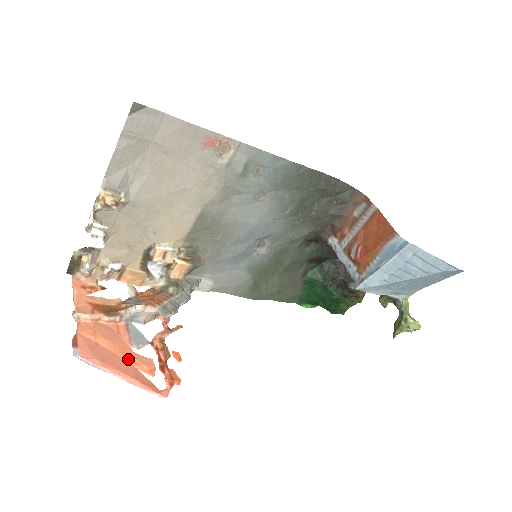
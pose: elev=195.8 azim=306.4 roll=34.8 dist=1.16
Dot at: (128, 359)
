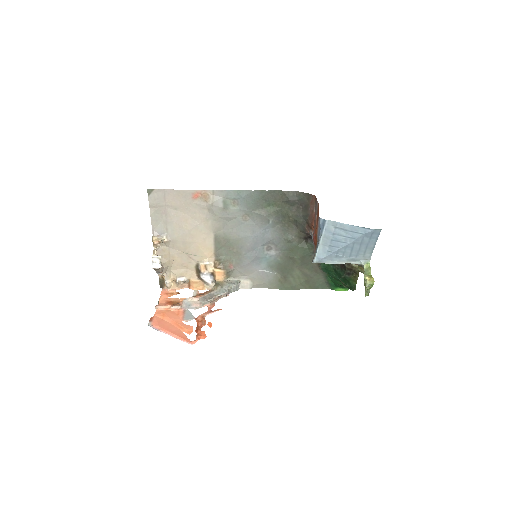
Dot at: (178, 326)
